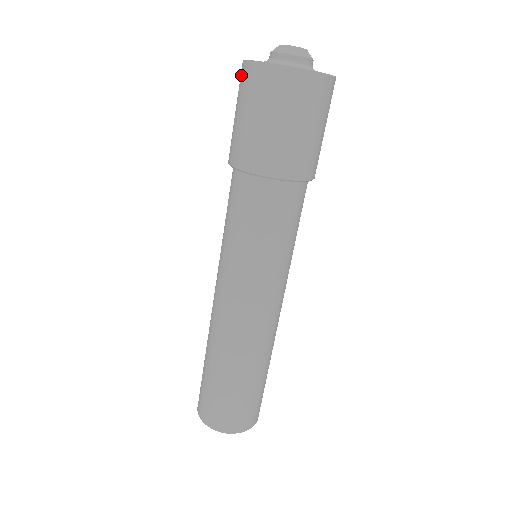
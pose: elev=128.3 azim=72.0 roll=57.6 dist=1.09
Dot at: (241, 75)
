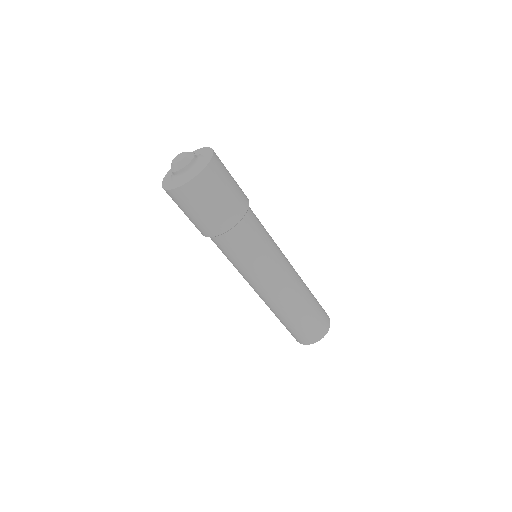
Dot at: (175, 197)
